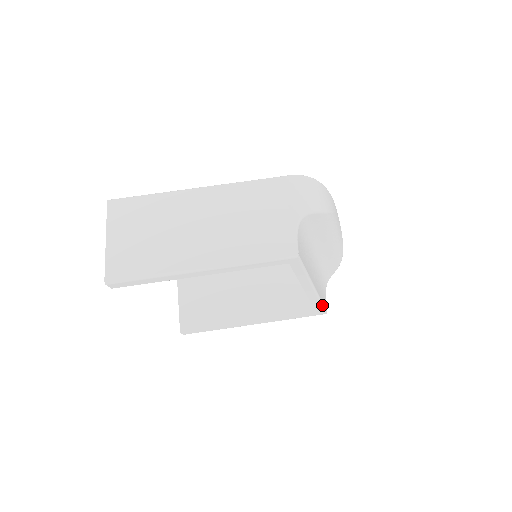
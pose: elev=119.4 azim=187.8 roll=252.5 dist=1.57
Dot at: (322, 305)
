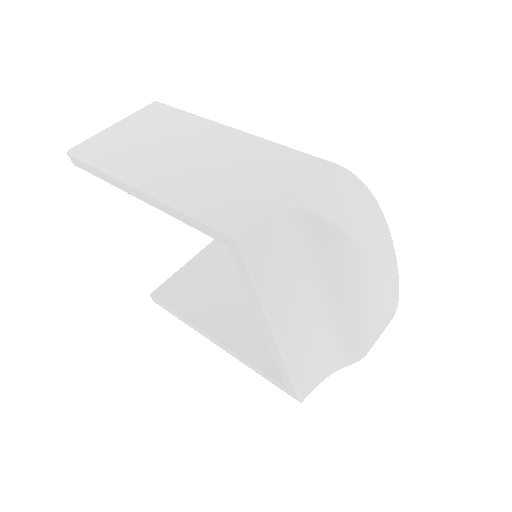
Dot at: (291, 378)
